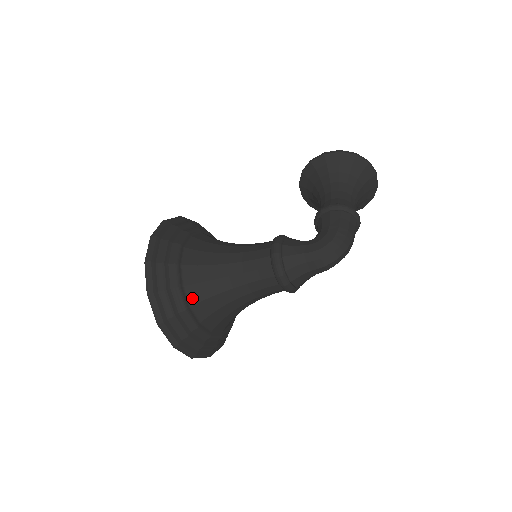
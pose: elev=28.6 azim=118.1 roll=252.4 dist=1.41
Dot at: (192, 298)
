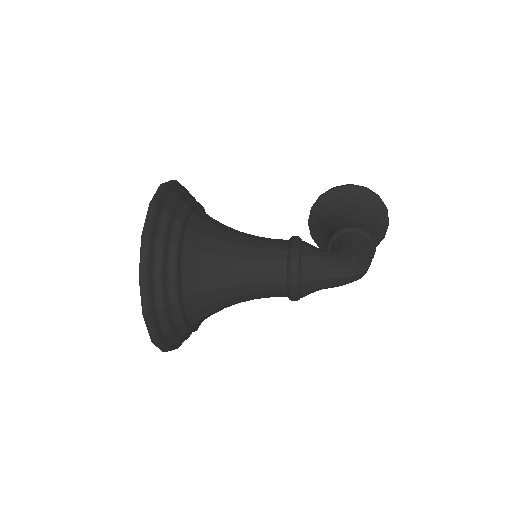
Dot at: (186, 265)
